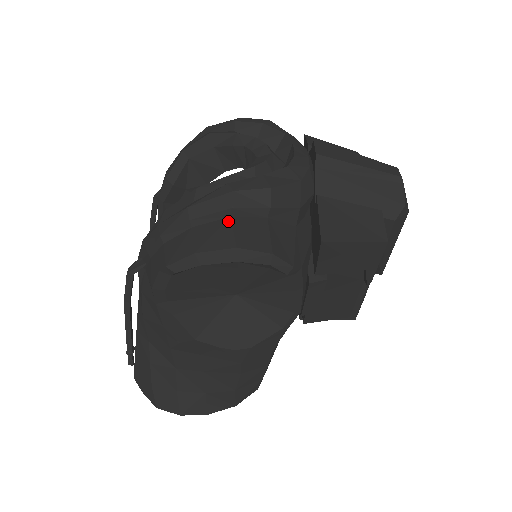
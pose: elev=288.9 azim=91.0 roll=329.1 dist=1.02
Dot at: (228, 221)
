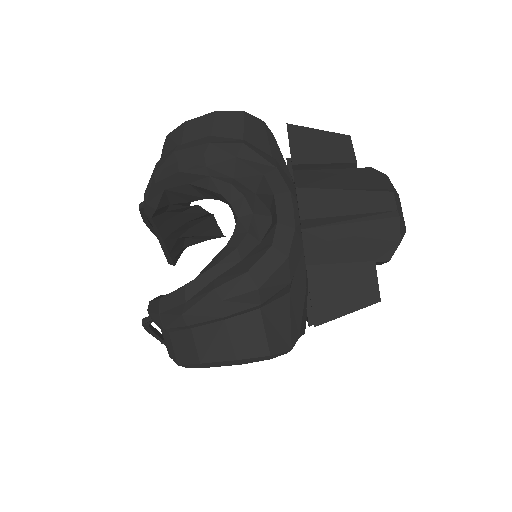
Dot at: (223, 326)
